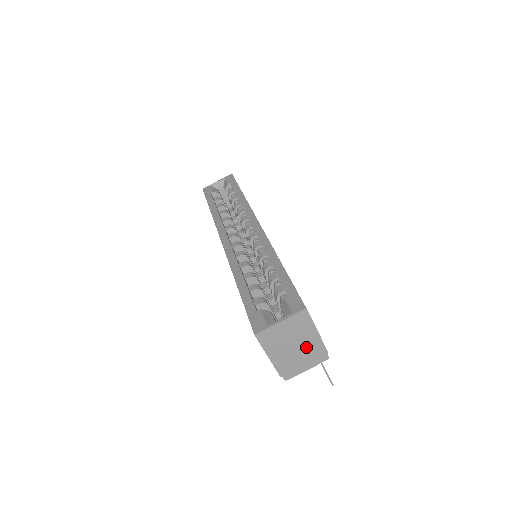
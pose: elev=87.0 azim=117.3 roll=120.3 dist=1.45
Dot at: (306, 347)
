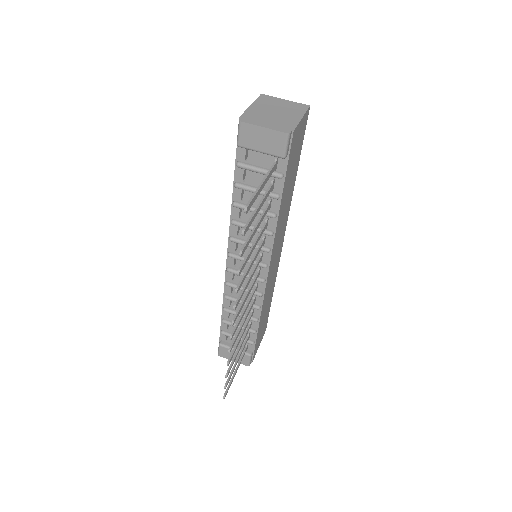
Dot at: (283, 118)
